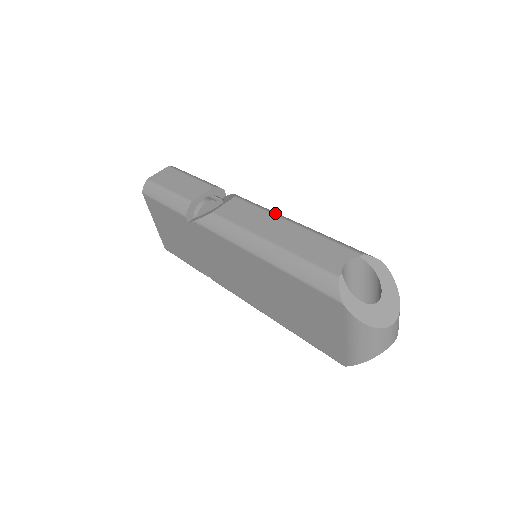
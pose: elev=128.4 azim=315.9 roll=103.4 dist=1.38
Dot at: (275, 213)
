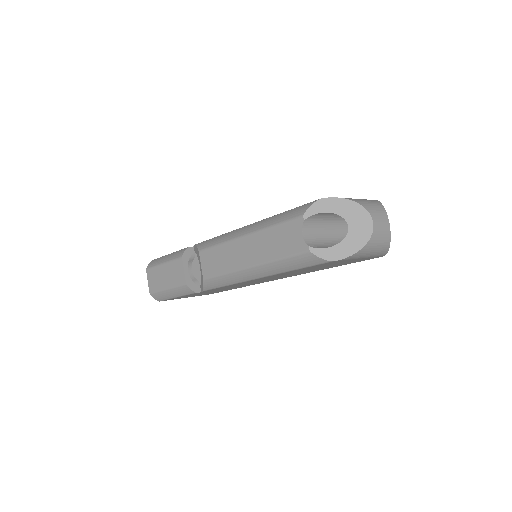
Dot at: (230, 238)
